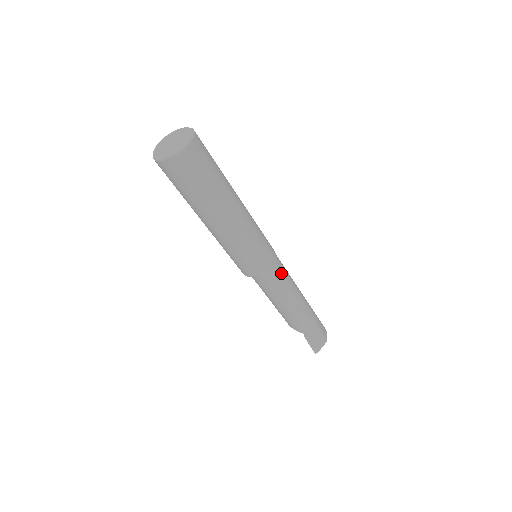
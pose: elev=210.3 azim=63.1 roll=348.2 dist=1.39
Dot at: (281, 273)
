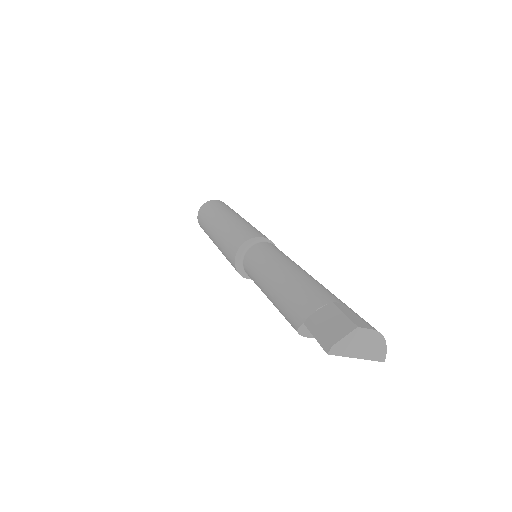
Dot at: (270, 250)
